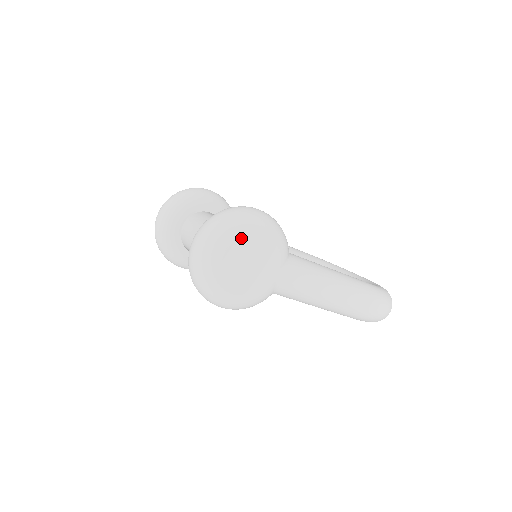
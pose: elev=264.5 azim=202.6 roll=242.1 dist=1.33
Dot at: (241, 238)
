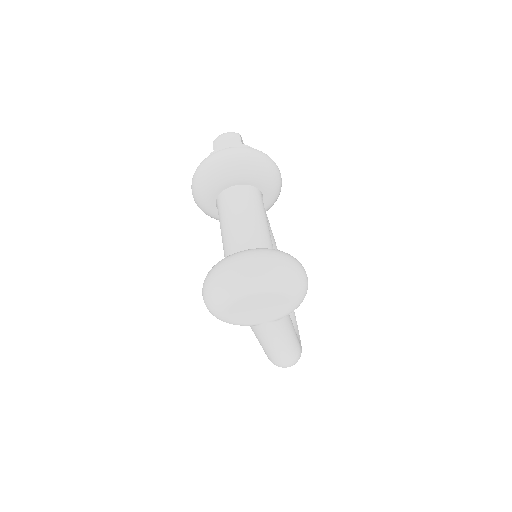
Dot at: (277, 295)
